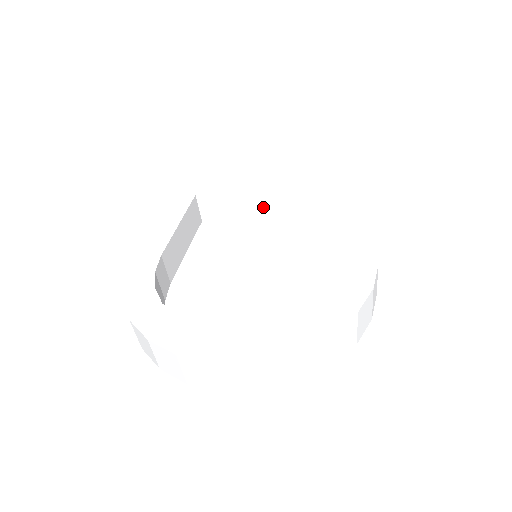
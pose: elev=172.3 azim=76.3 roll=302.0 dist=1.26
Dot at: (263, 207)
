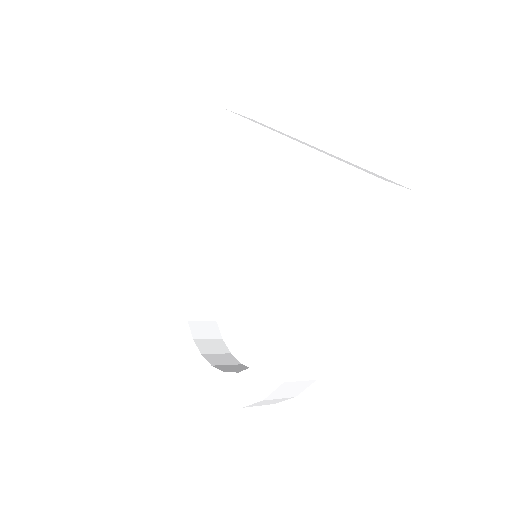
Dot at: occluded
